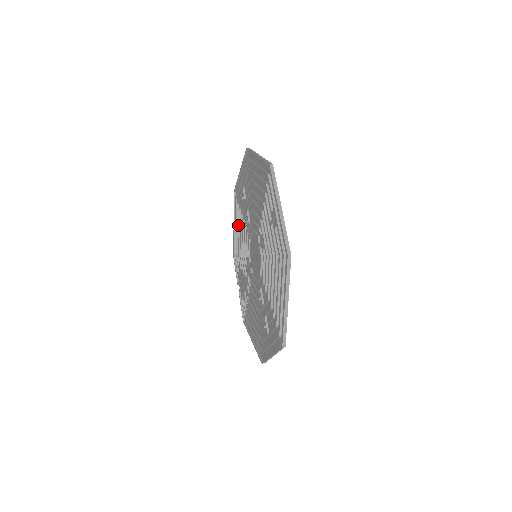
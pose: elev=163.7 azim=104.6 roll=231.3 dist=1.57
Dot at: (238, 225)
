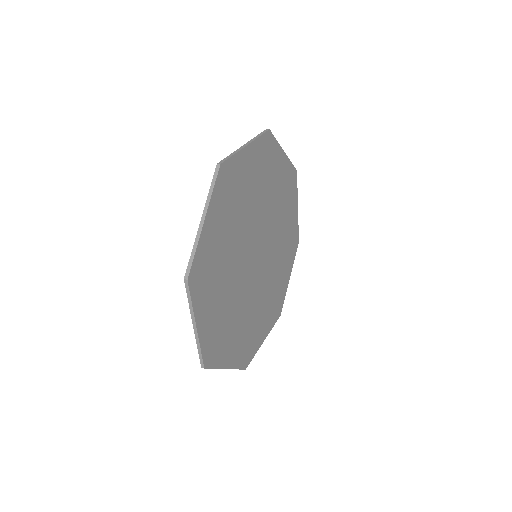
Dot at: (275, 169)
